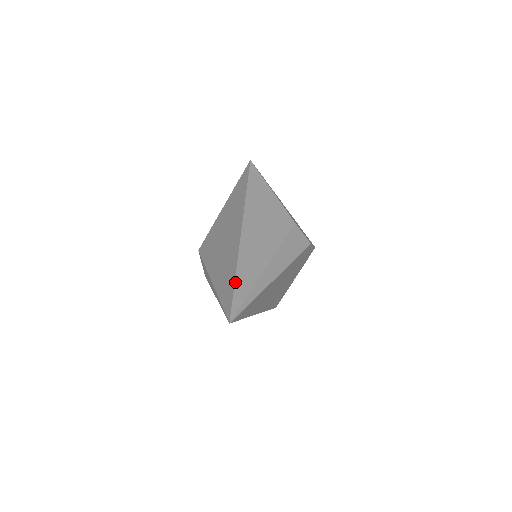
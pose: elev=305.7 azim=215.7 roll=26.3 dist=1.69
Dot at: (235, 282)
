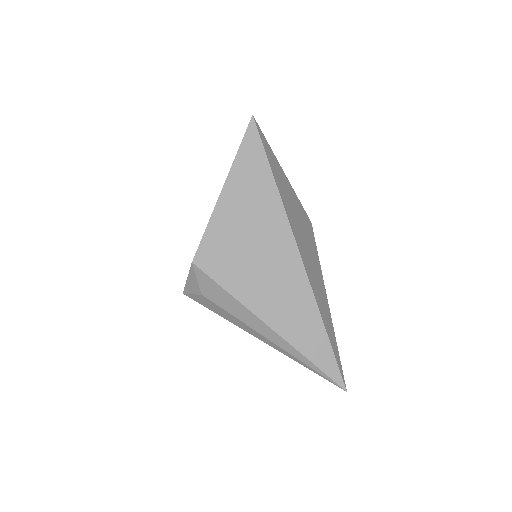
Dot at: (330, 340)
